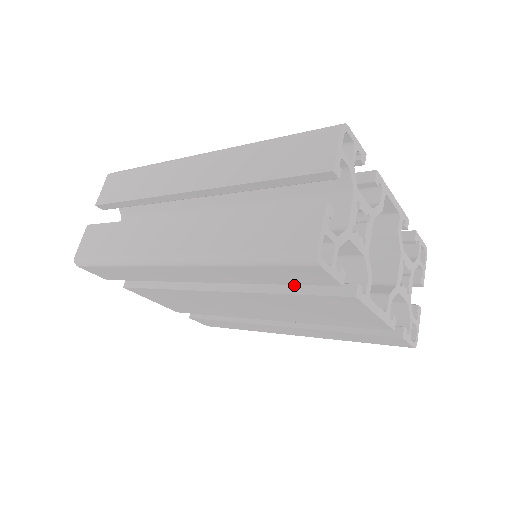
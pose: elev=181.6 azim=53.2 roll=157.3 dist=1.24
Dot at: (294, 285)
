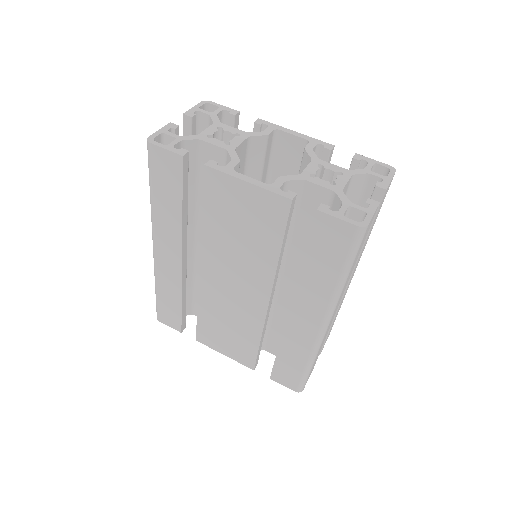
Dot at: occluded
